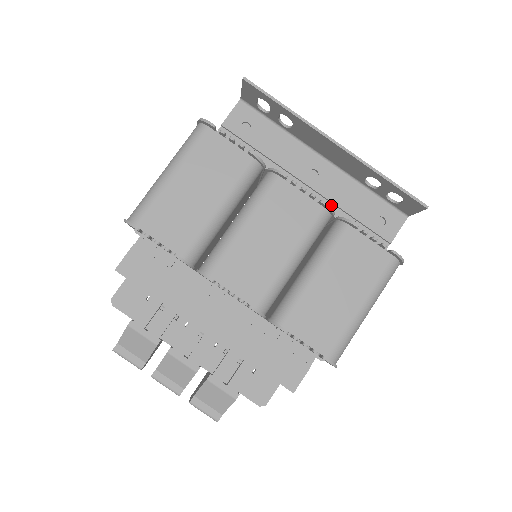
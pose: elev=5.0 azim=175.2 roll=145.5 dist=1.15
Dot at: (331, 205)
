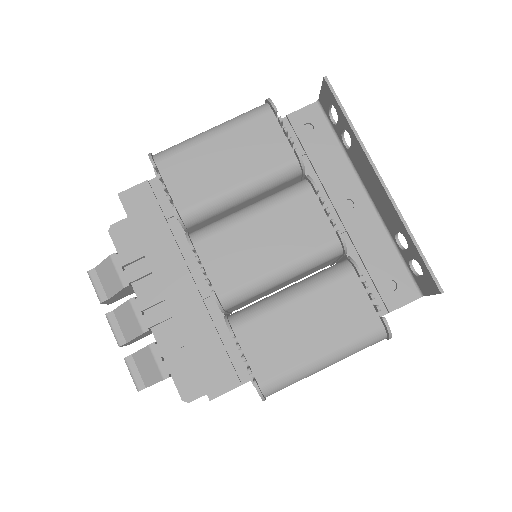
Dot at: (350, 243)
